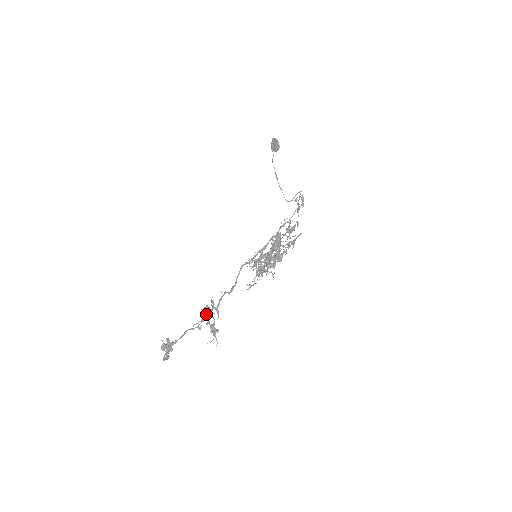
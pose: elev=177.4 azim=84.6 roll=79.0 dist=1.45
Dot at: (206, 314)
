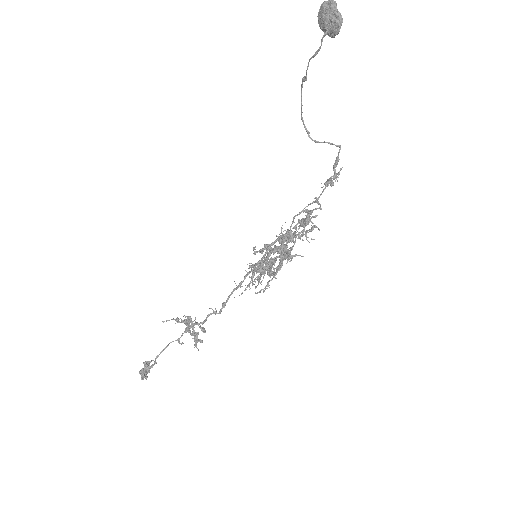
Dot at: (189, 330)
